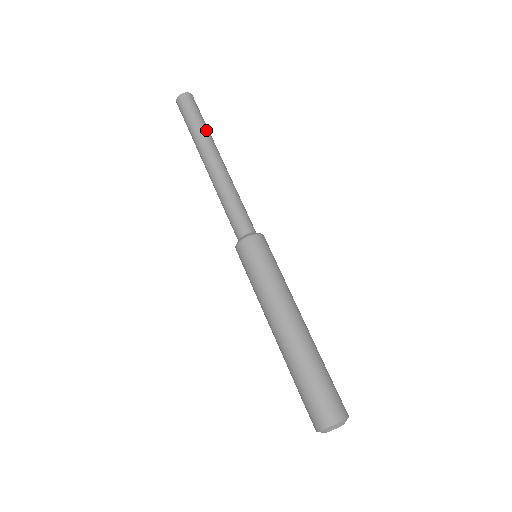
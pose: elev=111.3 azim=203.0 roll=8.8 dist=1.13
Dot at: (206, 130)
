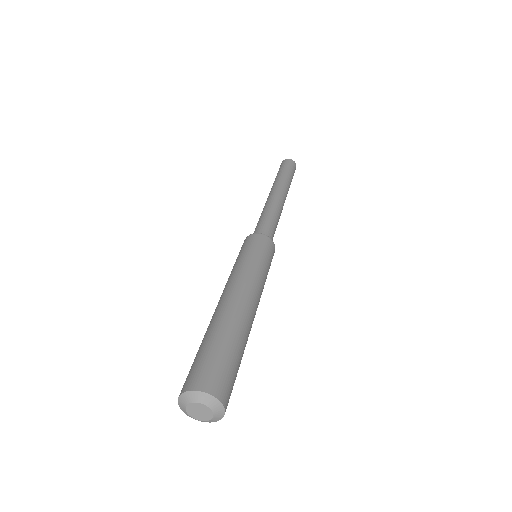
Dot at: (286, 178)
